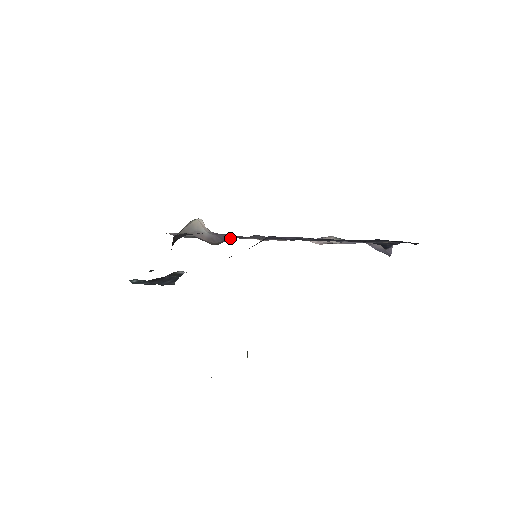
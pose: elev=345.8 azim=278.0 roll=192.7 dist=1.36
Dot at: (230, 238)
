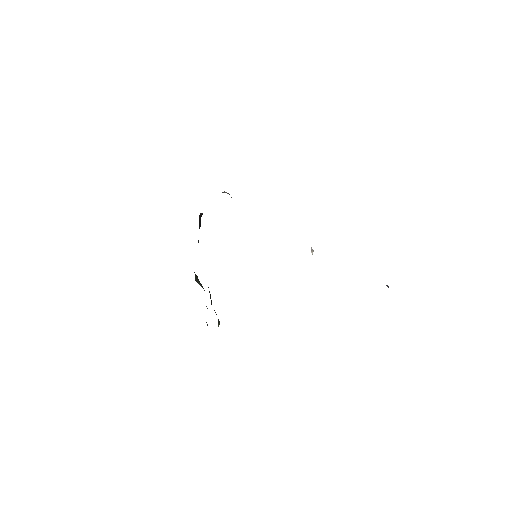
Dot at: occluded
